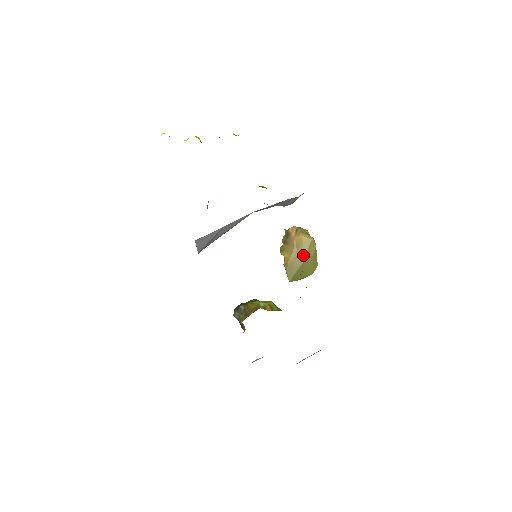
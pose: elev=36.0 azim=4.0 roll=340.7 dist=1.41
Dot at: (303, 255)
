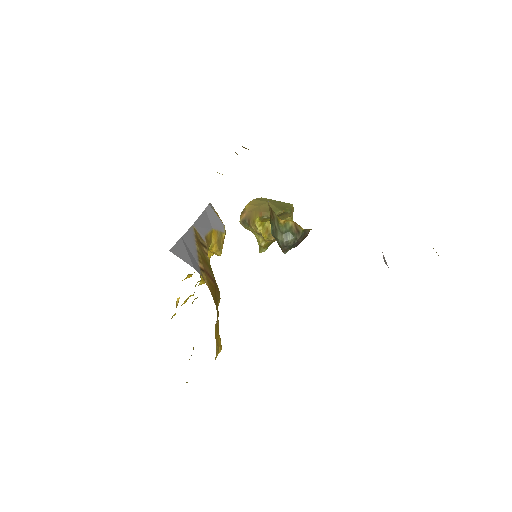
Dot at: (262, 203)
